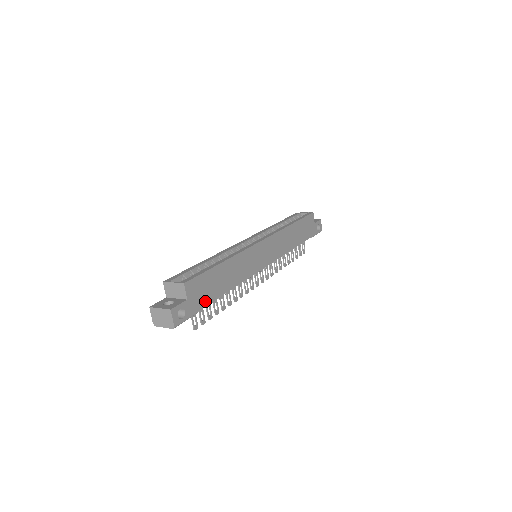
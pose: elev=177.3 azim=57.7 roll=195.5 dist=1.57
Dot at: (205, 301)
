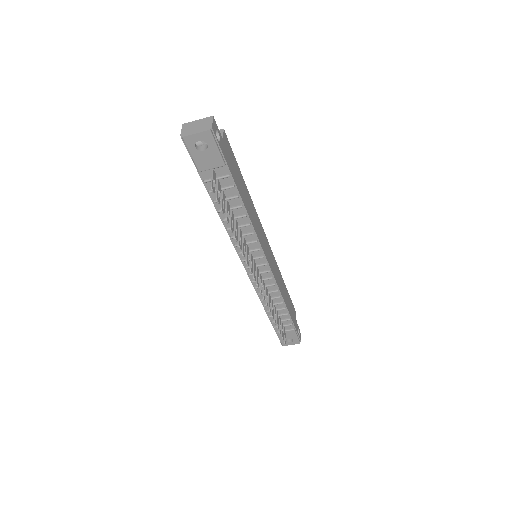
Dot at: (231, 171)
